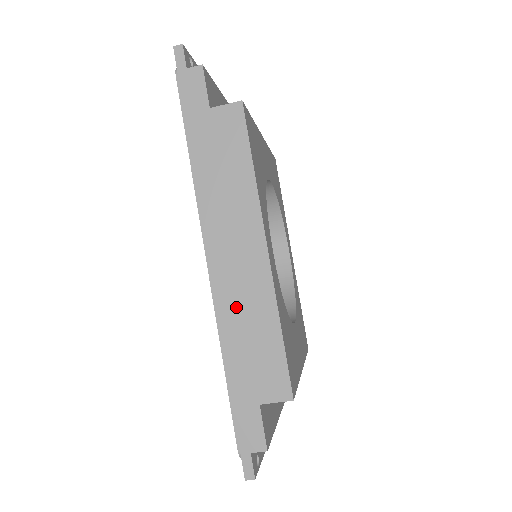
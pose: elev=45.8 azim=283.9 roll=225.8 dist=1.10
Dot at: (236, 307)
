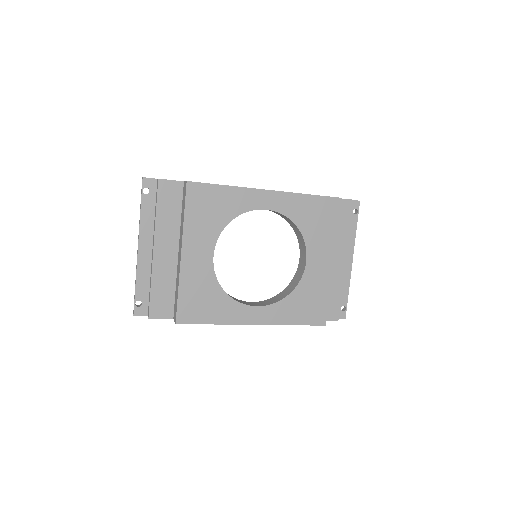
Dot at: occluded
